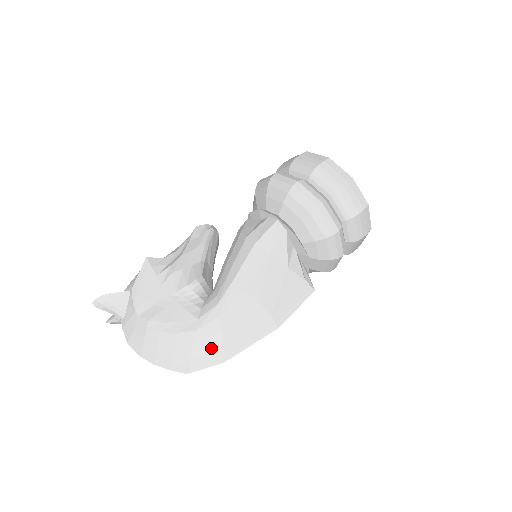
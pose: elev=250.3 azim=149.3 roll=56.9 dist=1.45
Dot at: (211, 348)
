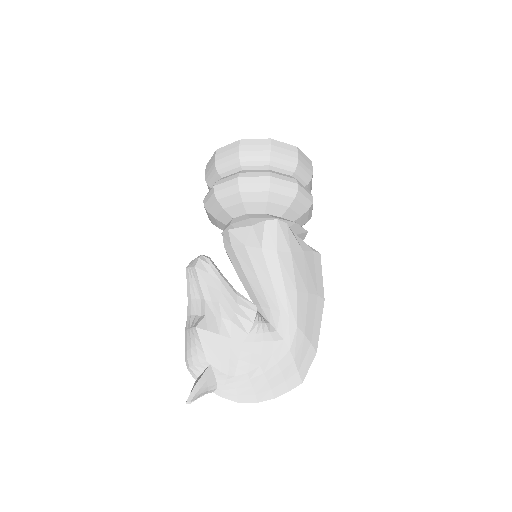
Dot at: (305, 352)
